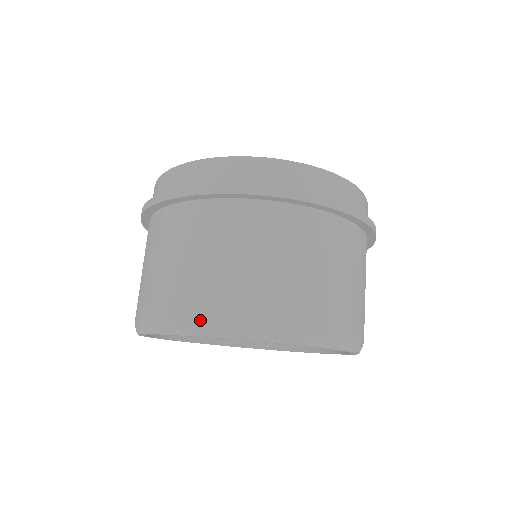
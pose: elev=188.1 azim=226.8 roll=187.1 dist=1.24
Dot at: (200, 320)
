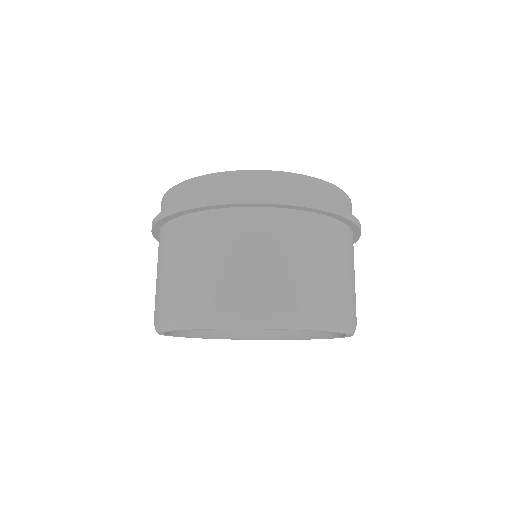
Dot at: (309, 316)
